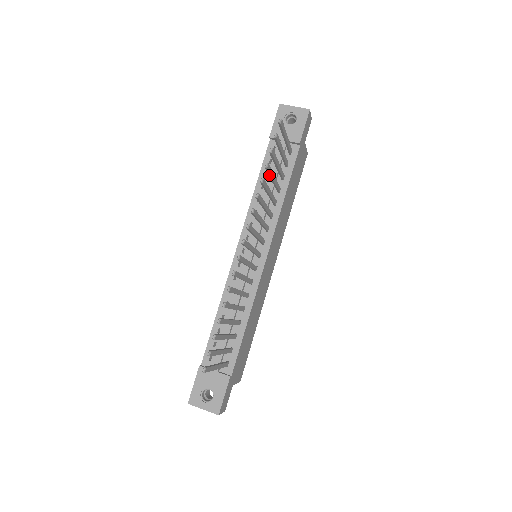
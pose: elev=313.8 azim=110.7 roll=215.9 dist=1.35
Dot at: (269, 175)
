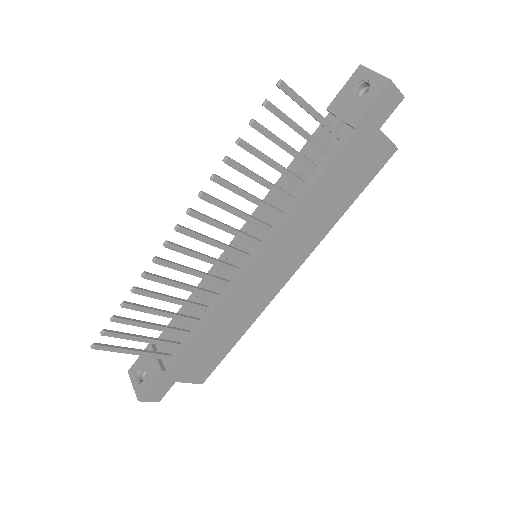
Dot at: (257, 156)
